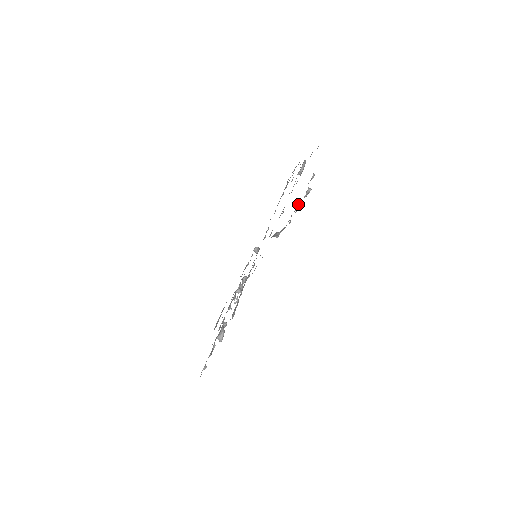
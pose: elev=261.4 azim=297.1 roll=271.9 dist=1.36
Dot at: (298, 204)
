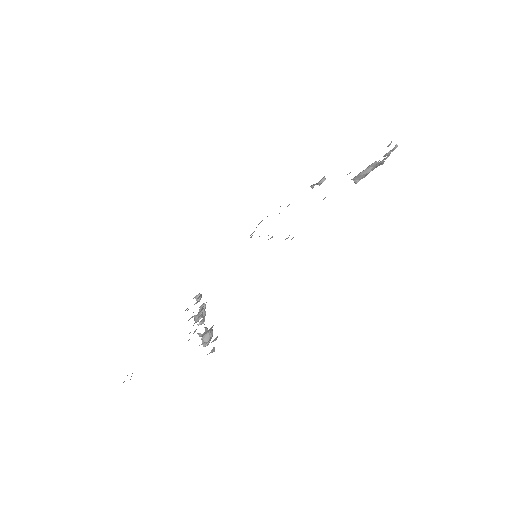
Dot at: occluded
